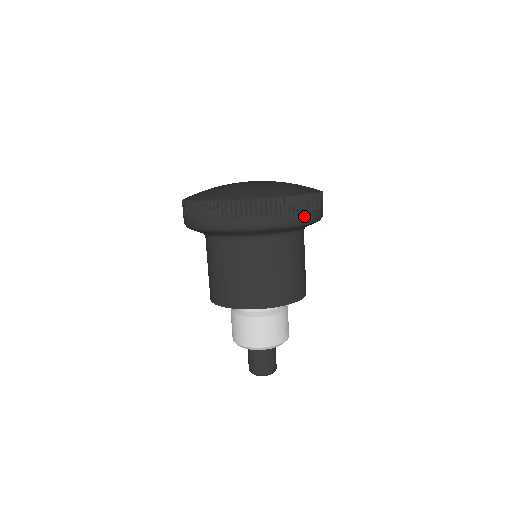
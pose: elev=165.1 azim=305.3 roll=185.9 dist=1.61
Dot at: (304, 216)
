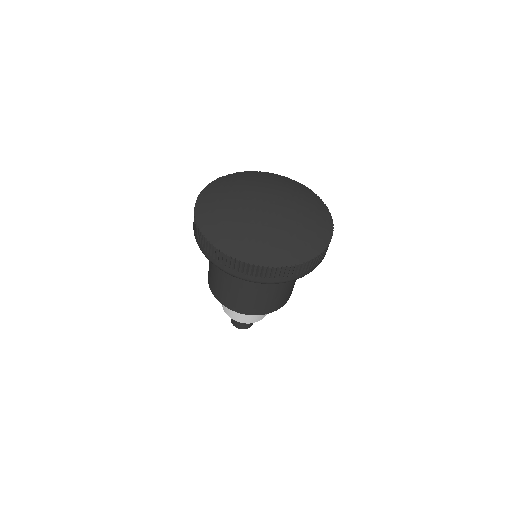
Dot at: (294, 278)
